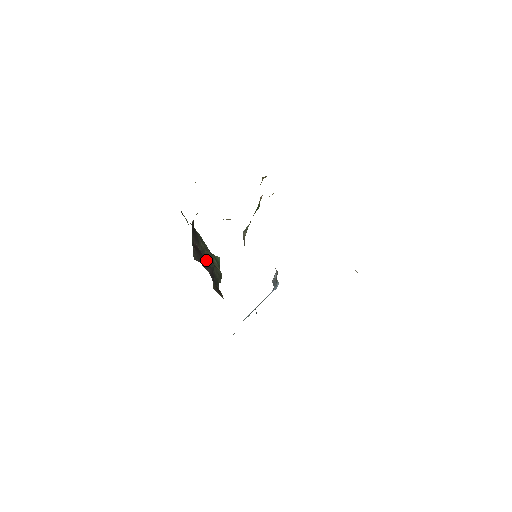
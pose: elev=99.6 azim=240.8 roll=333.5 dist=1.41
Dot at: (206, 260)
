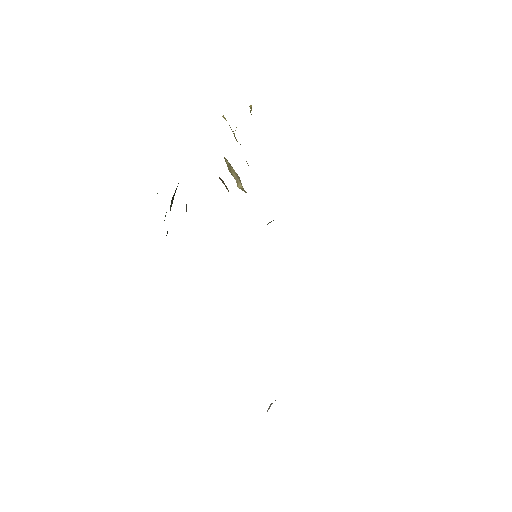
Dot at: occluded
